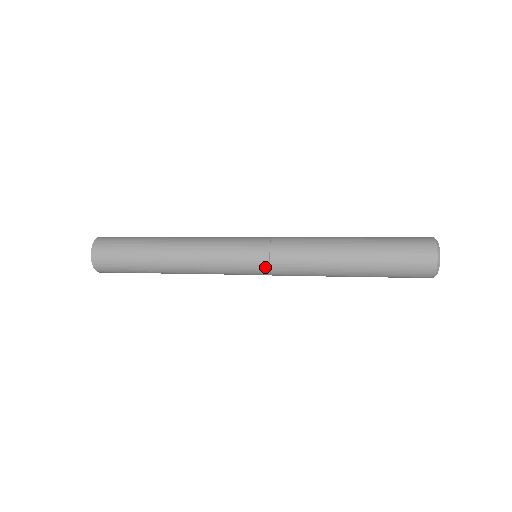
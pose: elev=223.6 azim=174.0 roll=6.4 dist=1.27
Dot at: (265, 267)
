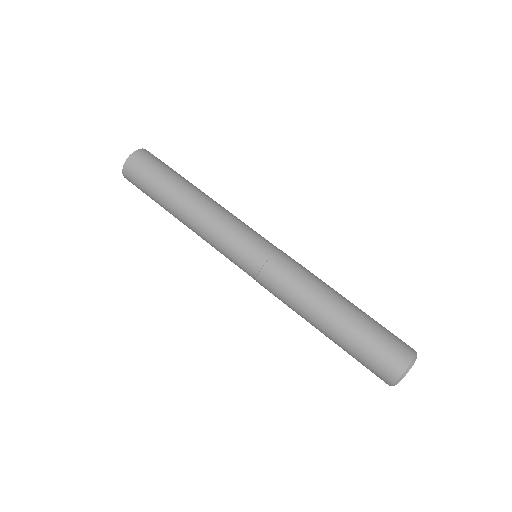
Dot at: (253, 275)
